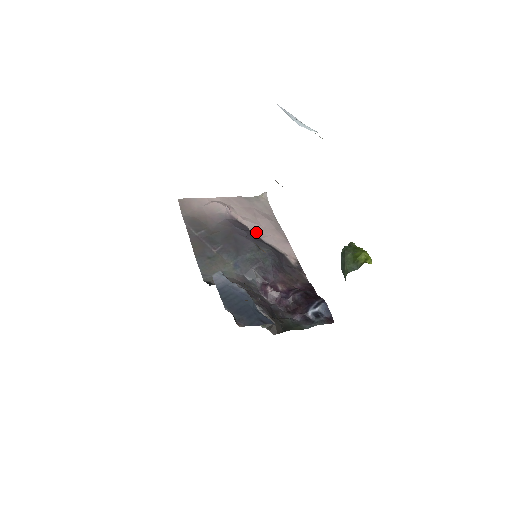
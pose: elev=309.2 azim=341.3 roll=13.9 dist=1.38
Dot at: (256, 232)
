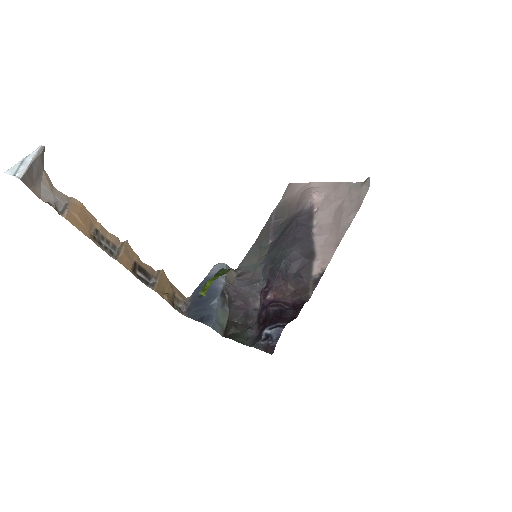
Dot at: (319, 228)
